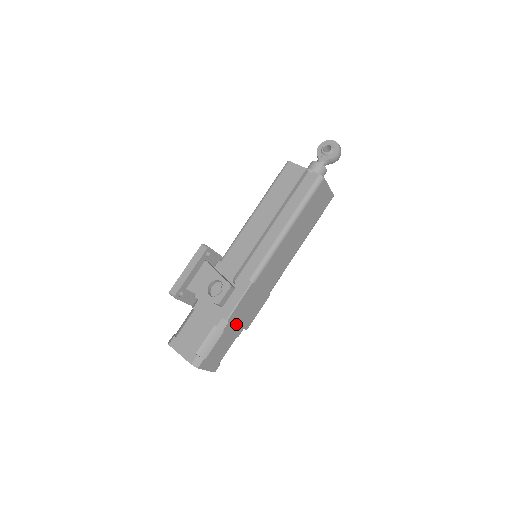
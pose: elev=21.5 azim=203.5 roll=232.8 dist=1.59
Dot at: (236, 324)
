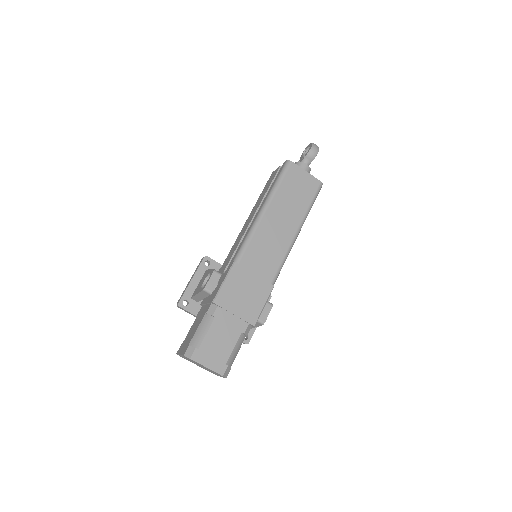
Dot at: (231, 312)
